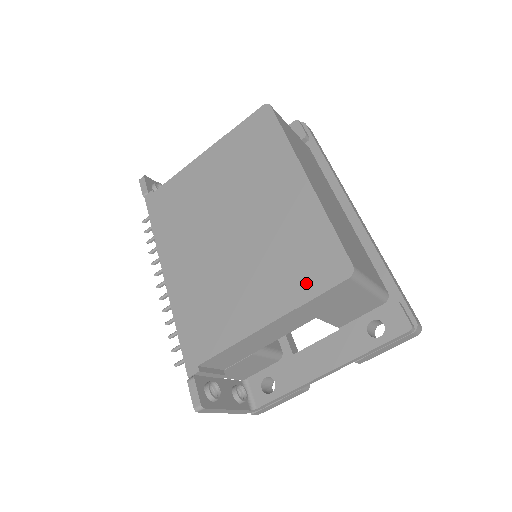
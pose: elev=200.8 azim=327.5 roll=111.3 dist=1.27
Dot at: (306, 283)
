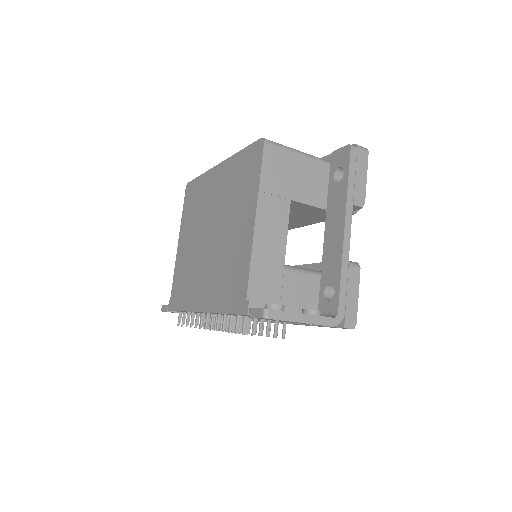
Dot at: (252, 178)
